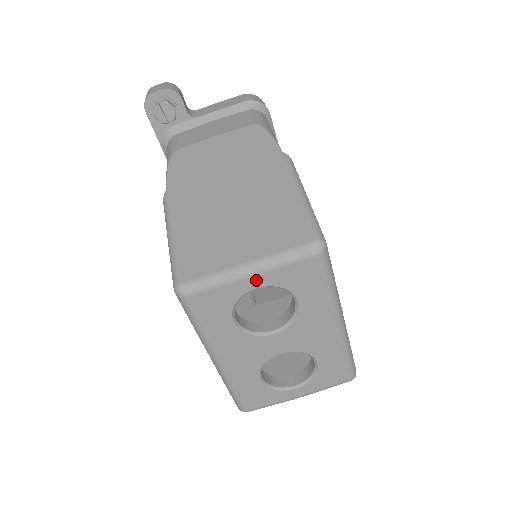
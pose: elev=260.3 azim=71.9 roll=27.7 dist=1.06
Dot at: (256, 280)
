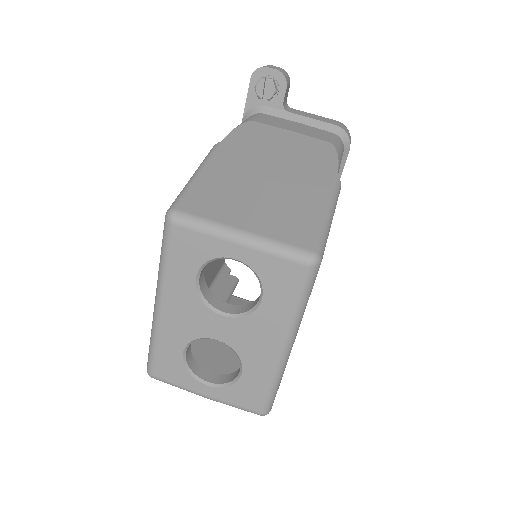
Dot at: (240, 251)
